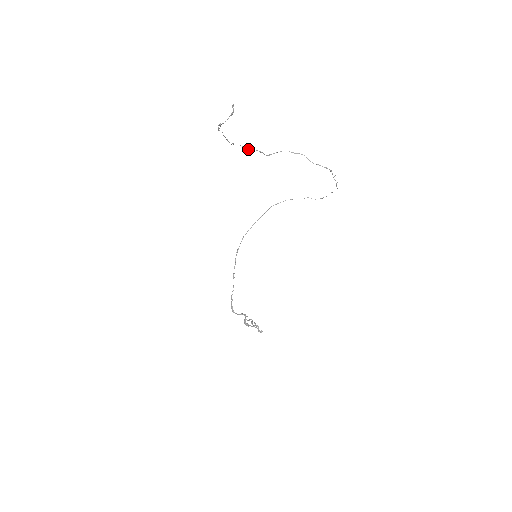
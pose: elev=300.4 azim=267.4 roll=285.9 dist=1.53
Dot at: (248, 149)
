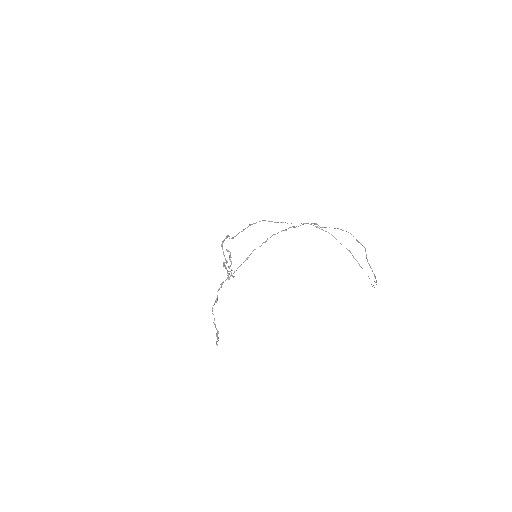
Dot at: (294, 227)
